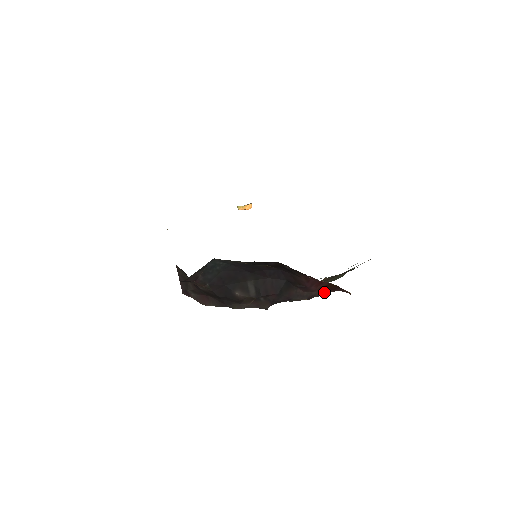
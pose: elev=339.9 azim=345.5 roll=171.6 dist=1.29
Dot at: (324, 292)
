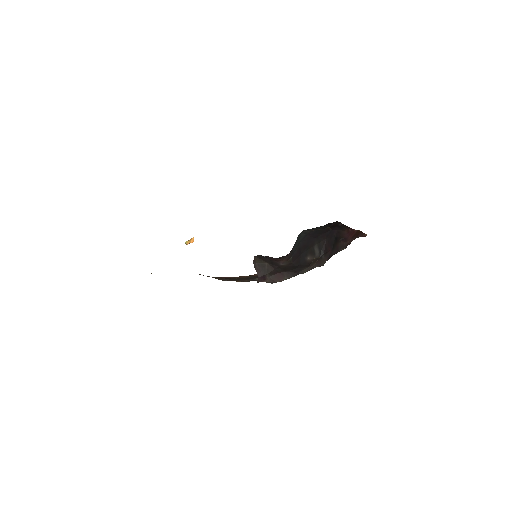
Dot at: (352, 240)
